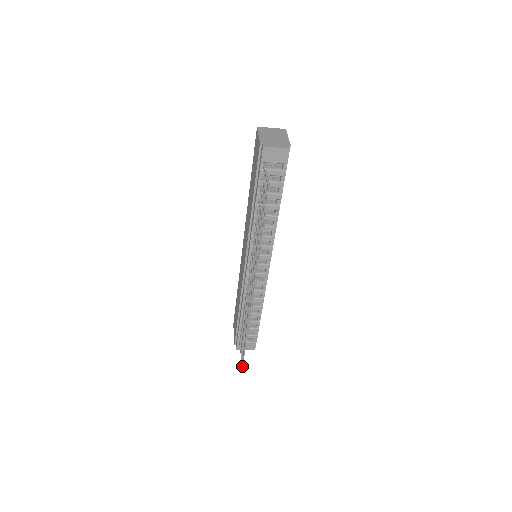
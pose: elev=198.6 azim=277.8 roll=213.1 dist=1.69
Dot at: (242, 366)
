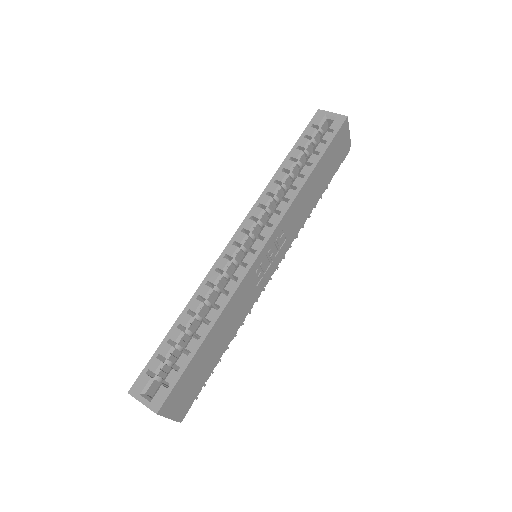
Dot at: (326, 187)
